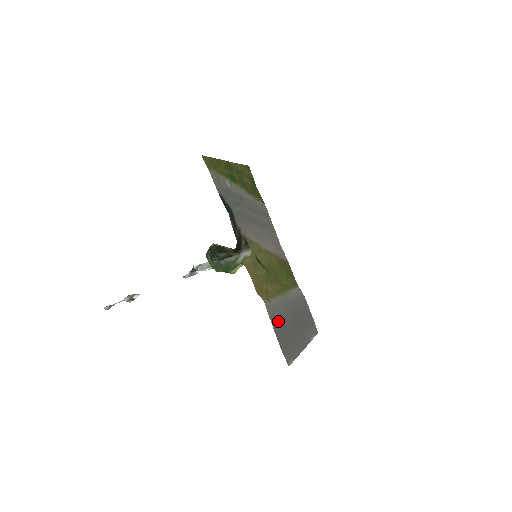
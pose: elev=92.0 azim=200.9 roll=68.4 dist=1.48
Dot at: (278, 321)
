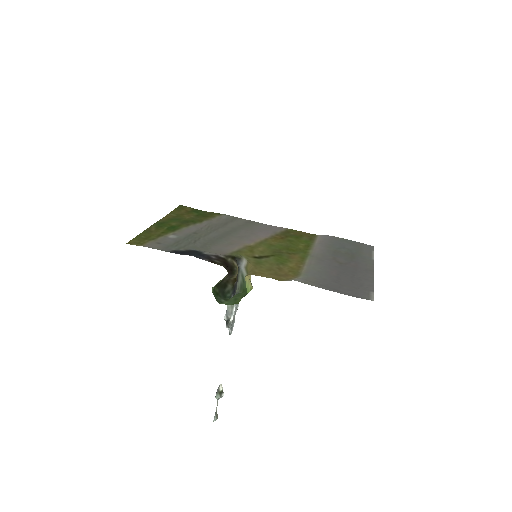
Dot at: (325, 280)
